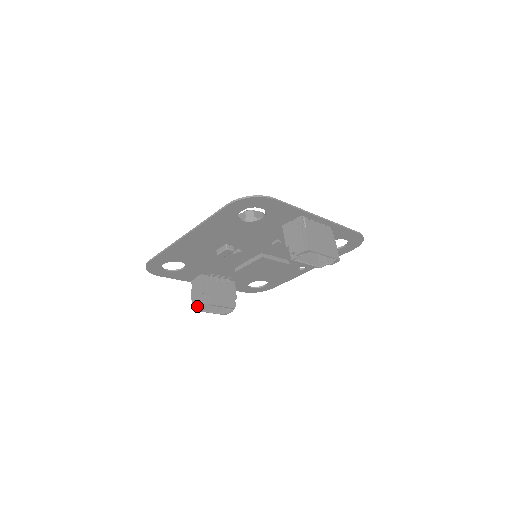
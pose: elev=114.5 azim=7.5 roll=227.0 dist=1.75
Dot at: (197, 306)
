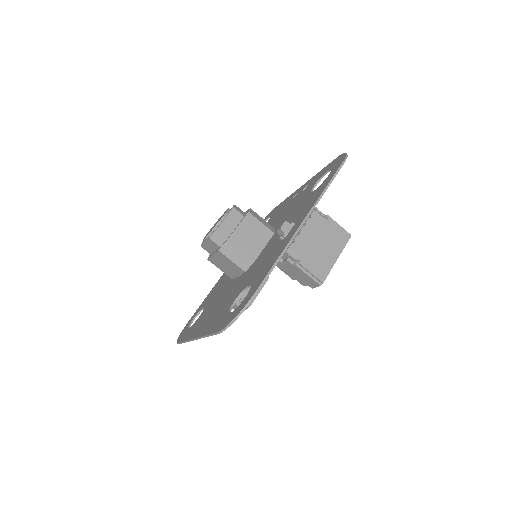
Dot at: occluded
